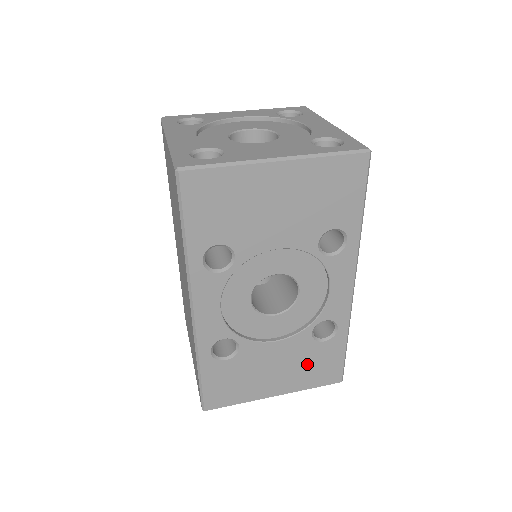
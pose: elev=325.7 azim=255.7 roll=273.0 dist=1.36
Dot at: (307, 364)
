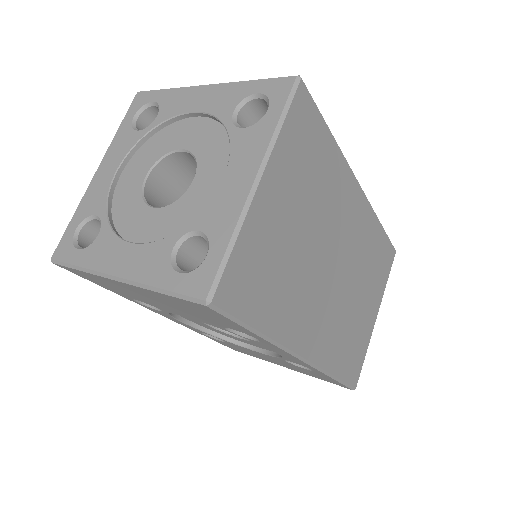
Dot at: (301, 370)
